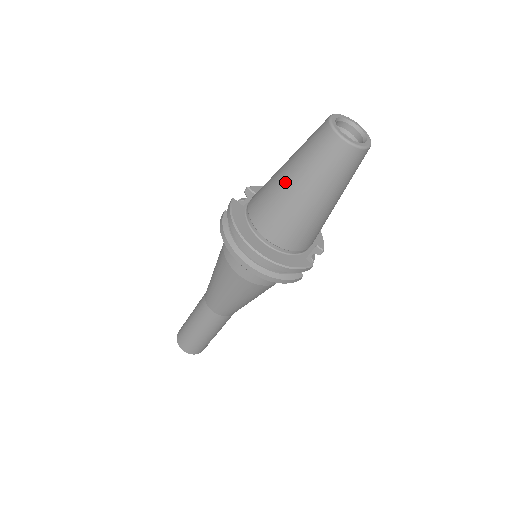
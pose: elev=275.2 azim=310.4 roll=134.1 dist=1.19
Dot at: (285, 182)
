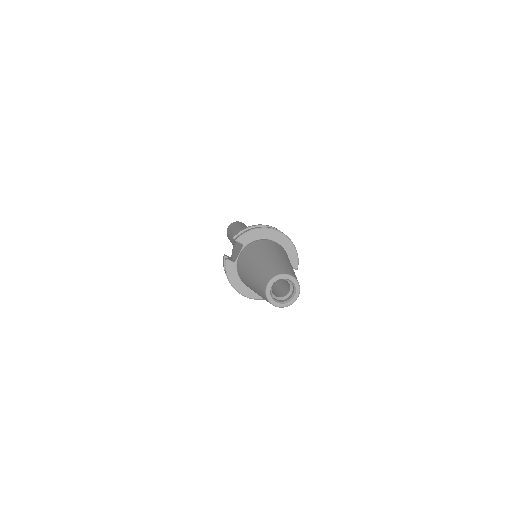
Dot at: (252, 288)
